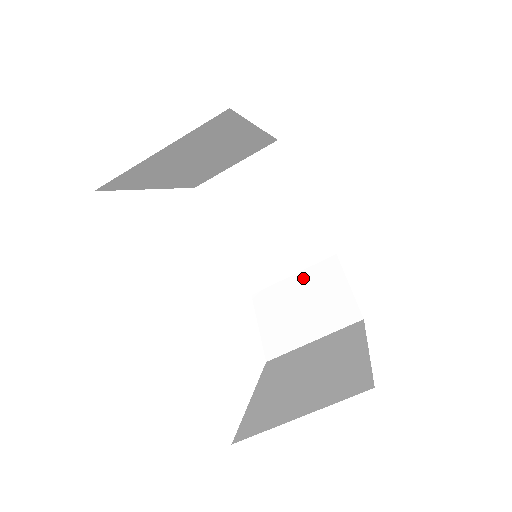
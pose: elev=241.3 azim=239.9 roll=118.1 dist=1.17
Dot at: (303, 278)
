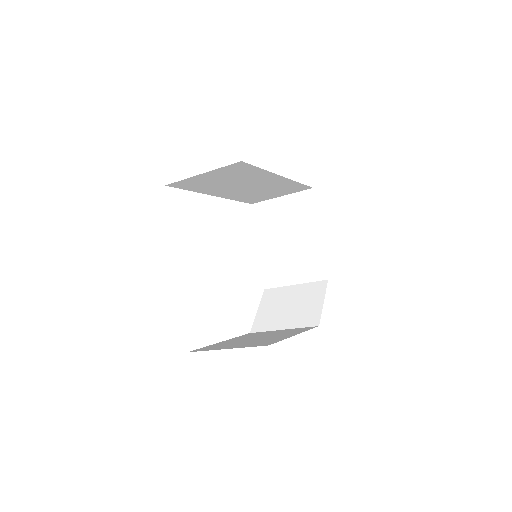
Dot at: (300, 289)
